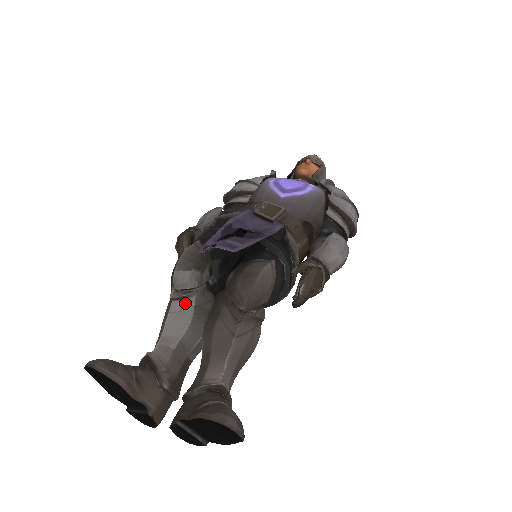
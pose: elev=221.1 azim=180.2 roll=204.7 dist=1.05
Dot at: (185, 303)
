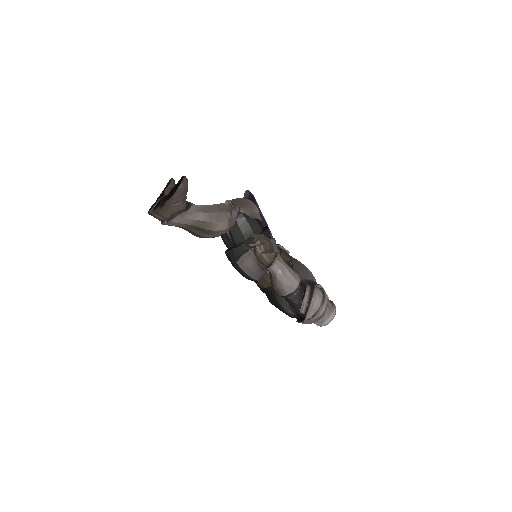
Dot at: occluded
